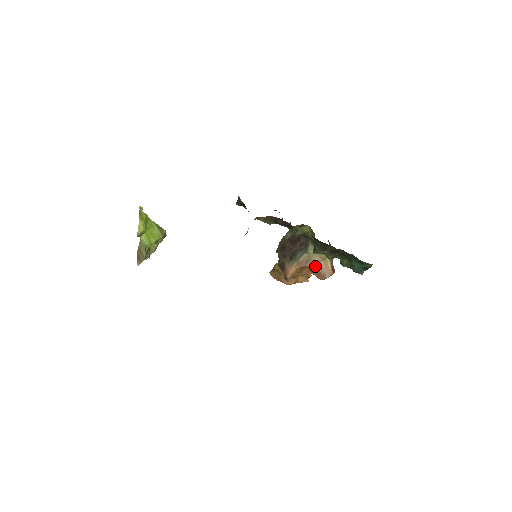
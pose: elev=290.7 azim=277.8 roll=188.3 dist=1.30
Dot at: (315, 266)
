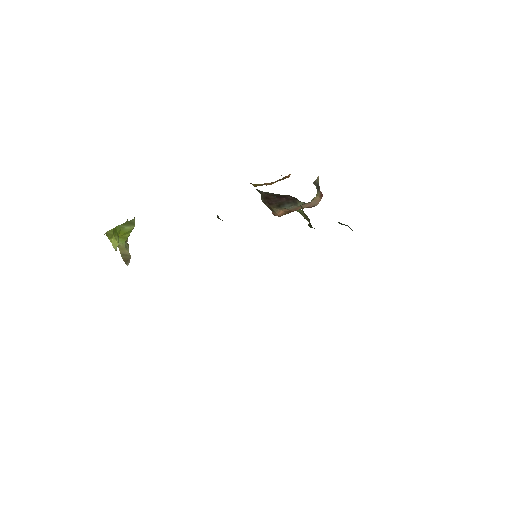
Dot at: (305, 207)
